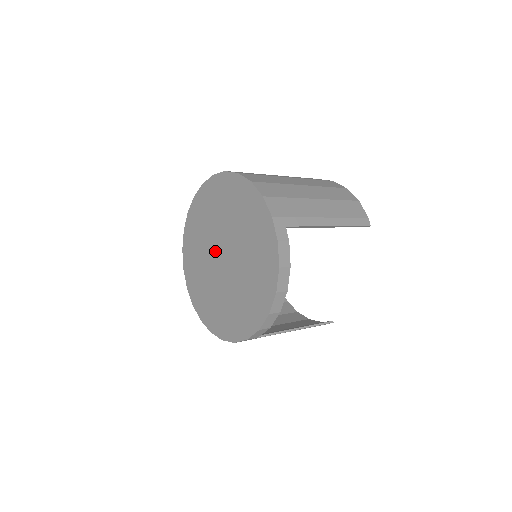
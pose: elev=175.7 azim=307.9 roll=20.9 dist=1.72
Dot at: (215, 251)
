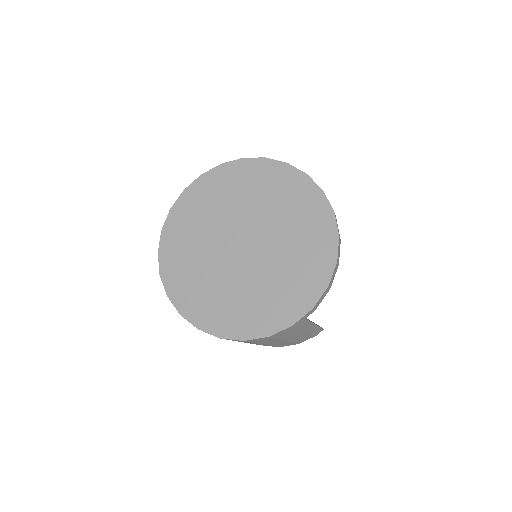
Dot at: (226, 245)
